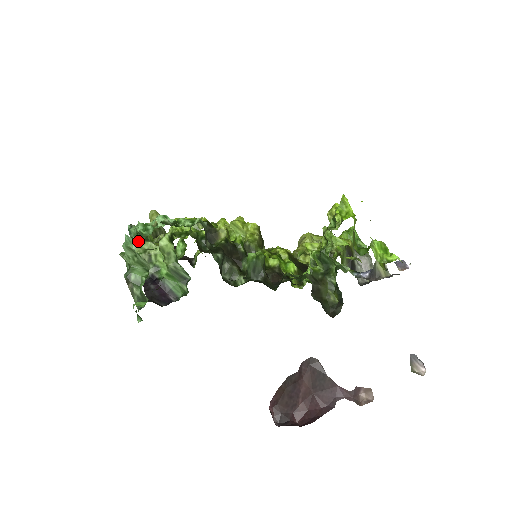
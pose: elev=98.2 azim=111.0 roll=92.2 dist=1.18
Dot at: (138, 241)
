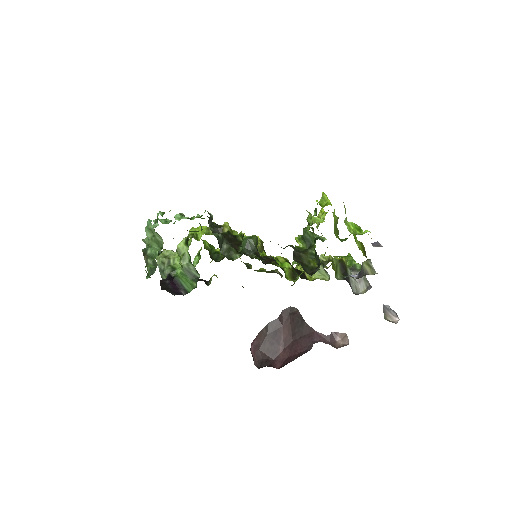
Dot at: (157, 225)
